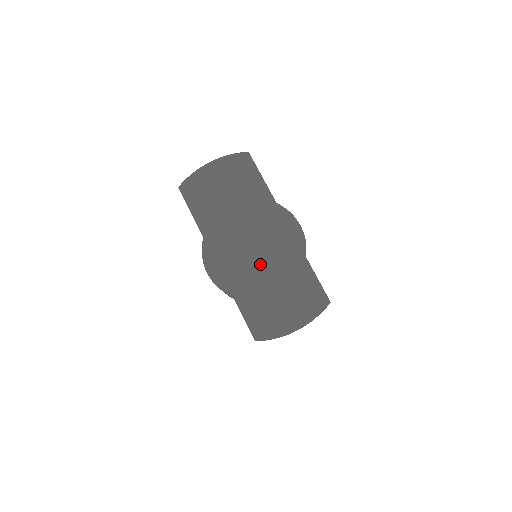
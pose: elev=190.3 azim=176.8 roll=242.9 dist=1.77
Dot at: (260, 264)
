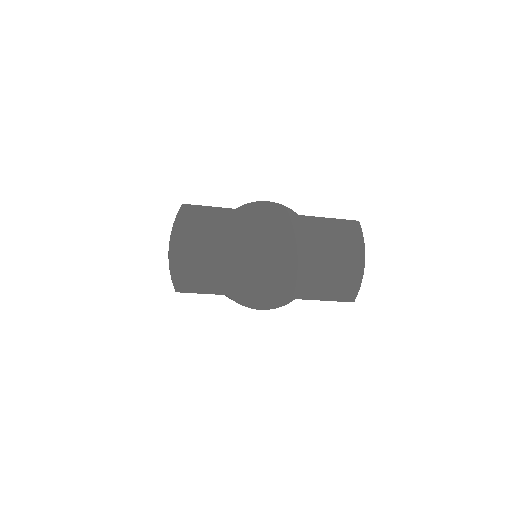
Dot at: (294, 259)
